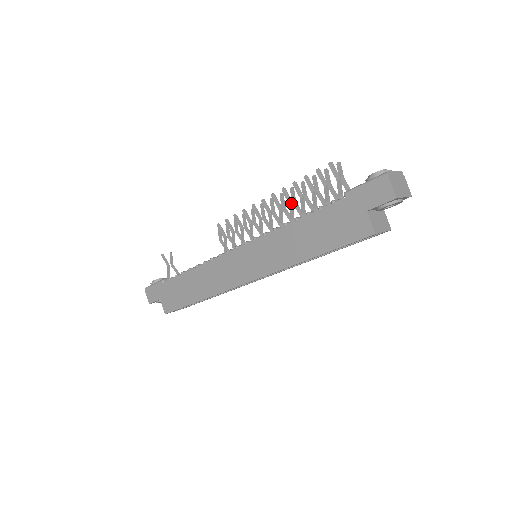
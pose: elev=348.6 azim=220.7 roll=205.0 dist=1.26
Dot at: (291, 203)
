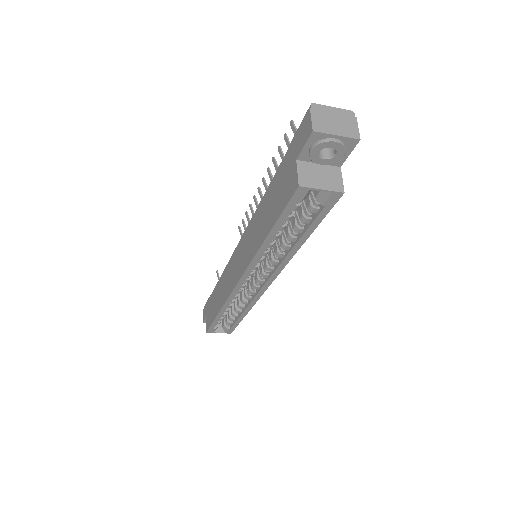
Dot at: occluded
